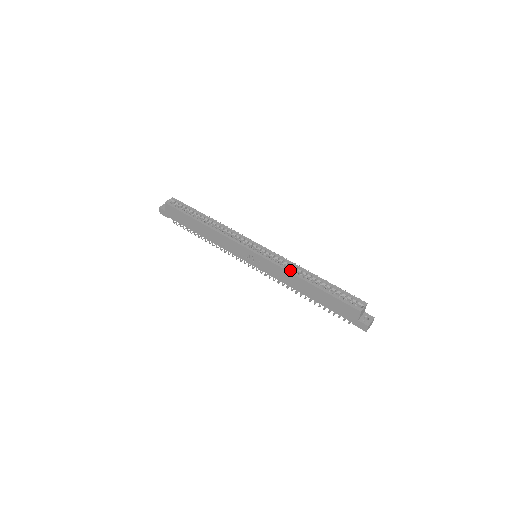
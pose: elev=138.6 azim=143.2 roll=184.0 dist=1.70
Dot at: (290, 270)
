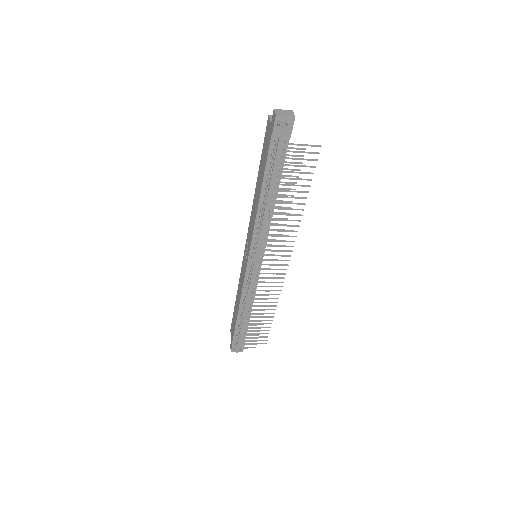
Dot at: occluded
